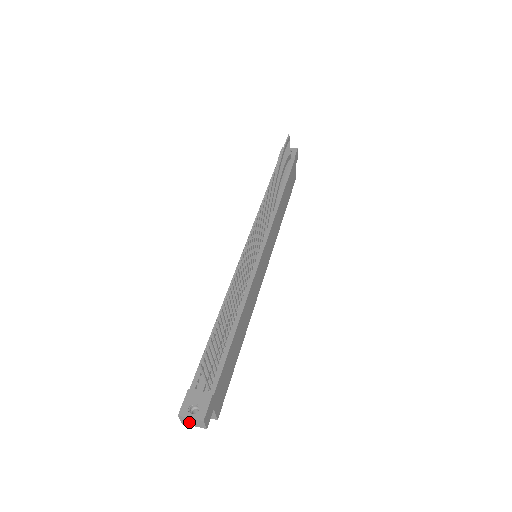
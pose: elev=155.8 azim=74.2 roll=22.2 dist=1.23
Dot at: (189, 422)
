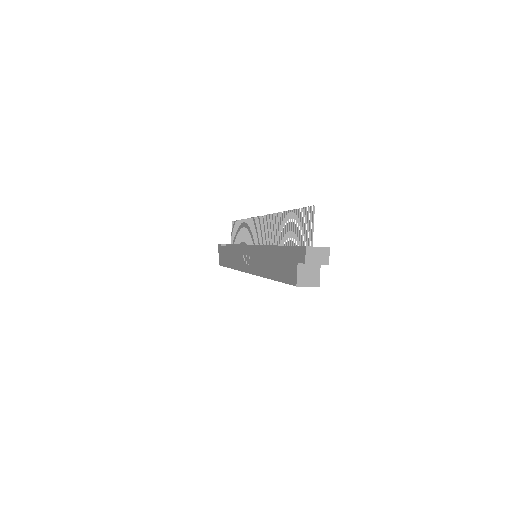
Dot at: (314, 257)
